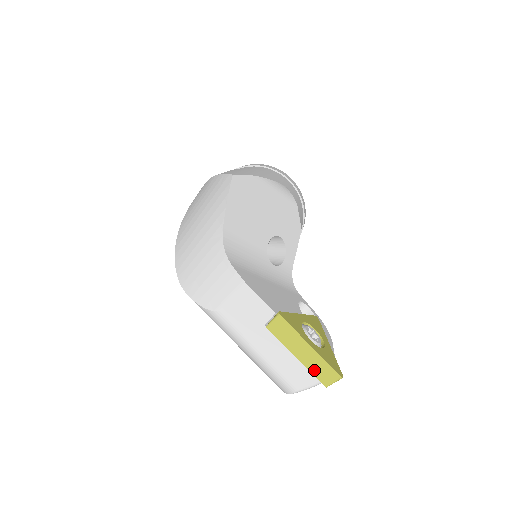
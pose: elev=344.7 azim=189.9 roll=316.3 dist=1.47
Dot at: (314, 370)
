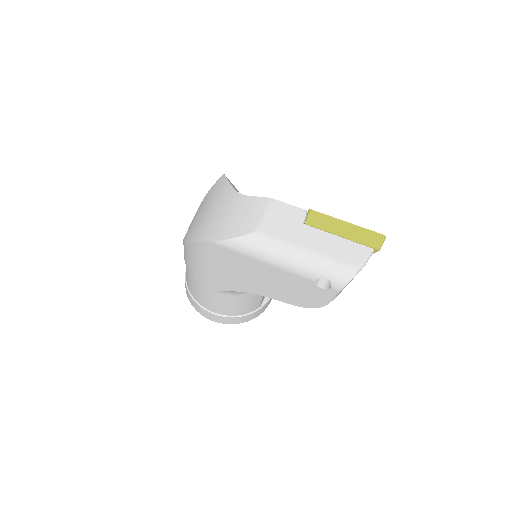
Dot at: (361, 240)
